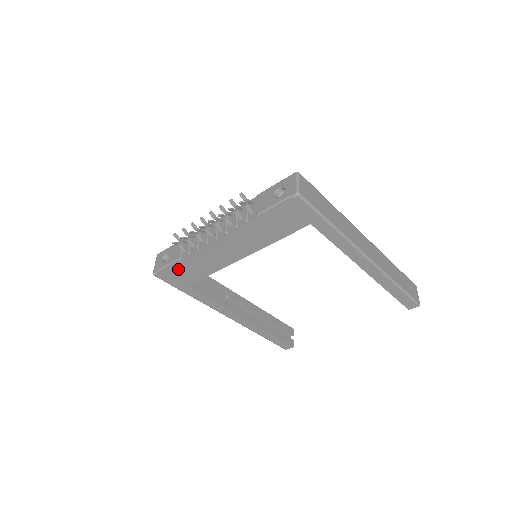
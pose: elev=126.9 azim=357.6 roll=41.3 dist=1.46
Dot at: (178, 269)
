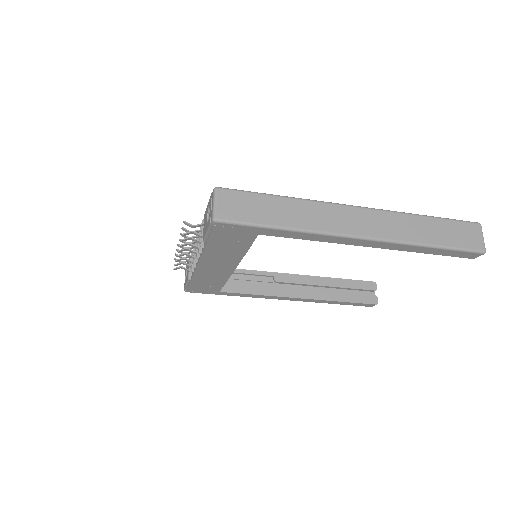
Dot at: (197, 285)
